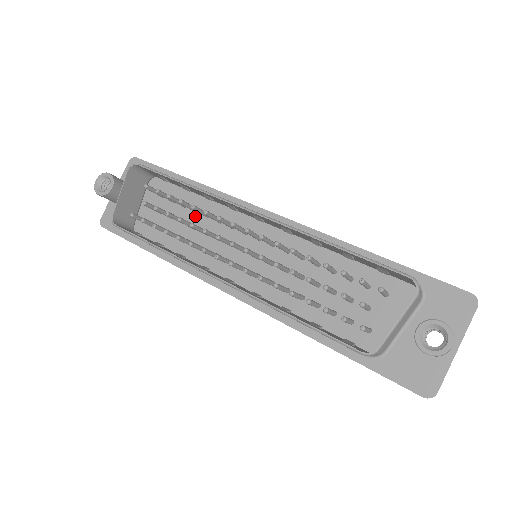
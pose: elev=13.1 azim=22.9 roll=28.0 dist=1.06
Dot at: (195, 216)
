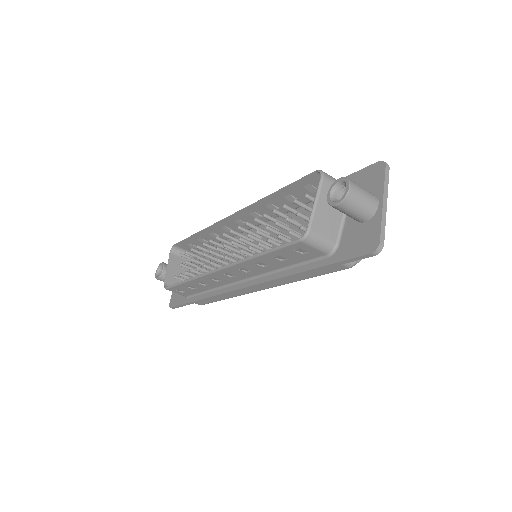
Dot at: occluded
